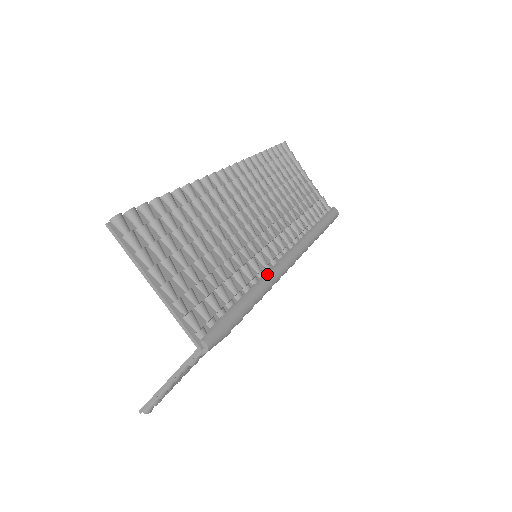
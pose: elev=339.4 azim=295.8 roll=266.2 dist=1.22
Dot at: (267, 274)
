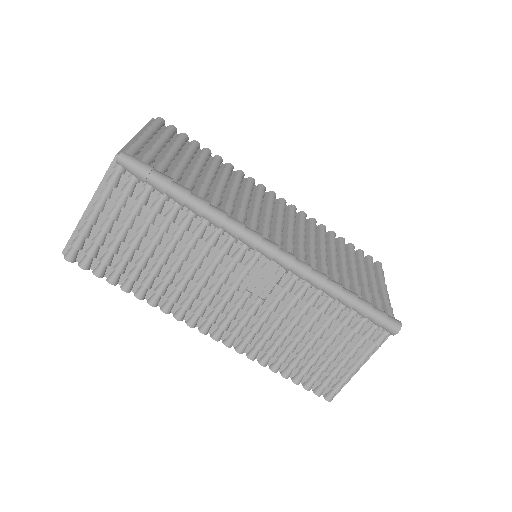
Dot at: (231, 217)
